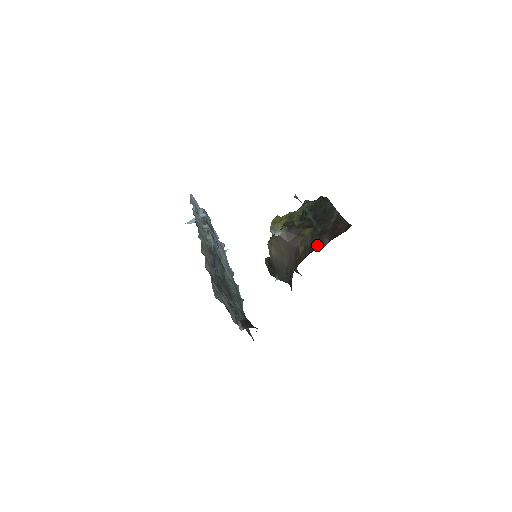
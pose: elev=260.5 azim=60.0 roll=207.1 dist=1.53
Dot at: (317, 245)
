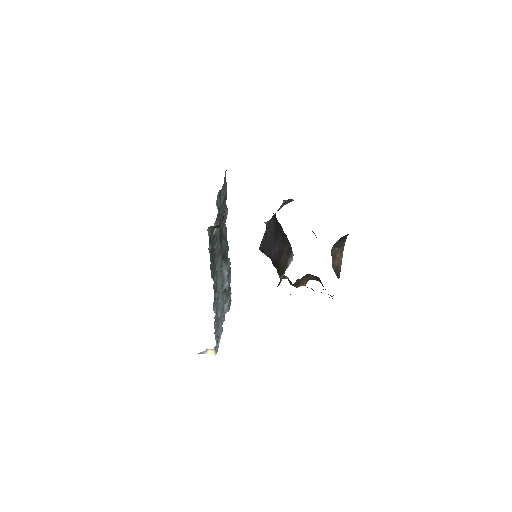
Dot at: occluded
